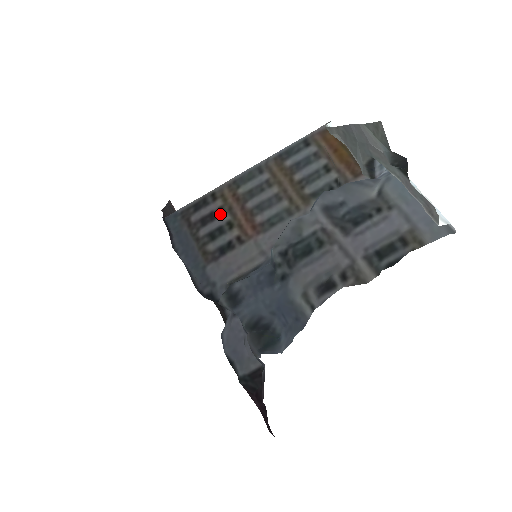
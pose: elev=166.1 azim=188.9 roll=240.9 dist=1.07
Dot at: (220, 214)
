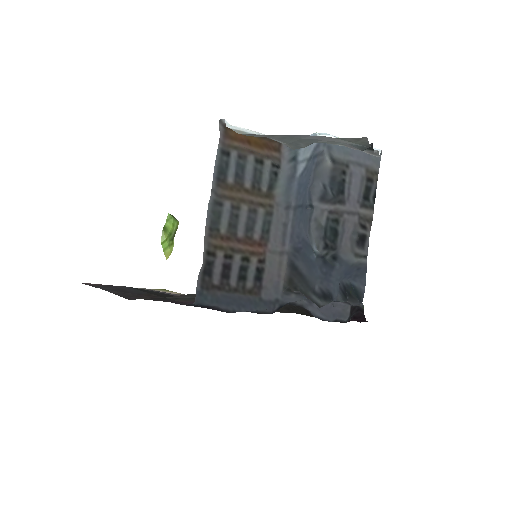
Dot at: (230, 260)
